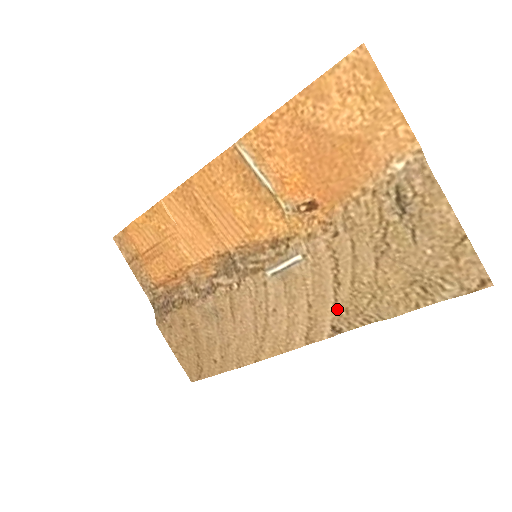
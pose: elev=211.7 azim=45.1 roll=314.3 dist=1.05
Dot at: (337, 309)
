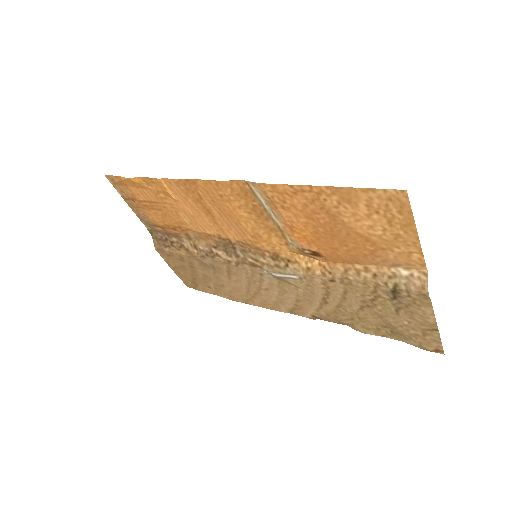
Dot at: (320, 311)
